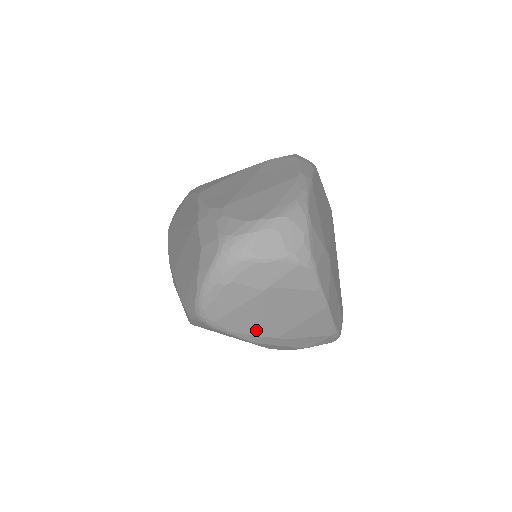
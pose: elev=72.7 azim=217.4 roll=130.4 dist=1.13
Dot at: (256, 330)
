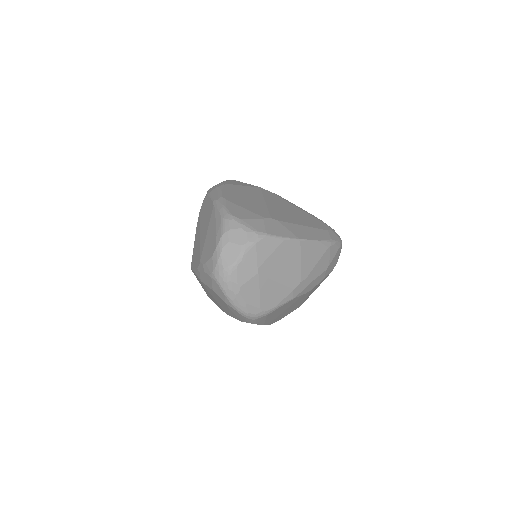
Dot at: (285, 292)
